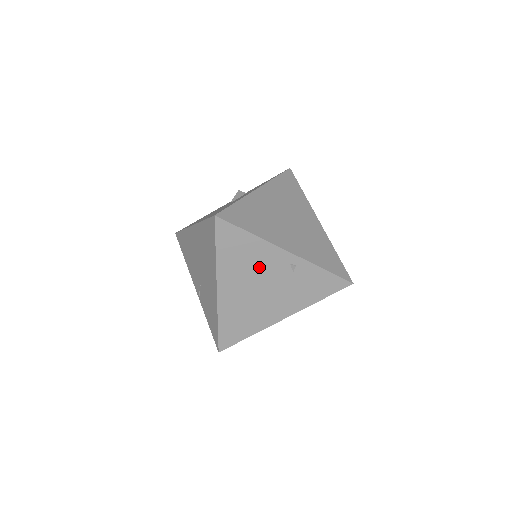
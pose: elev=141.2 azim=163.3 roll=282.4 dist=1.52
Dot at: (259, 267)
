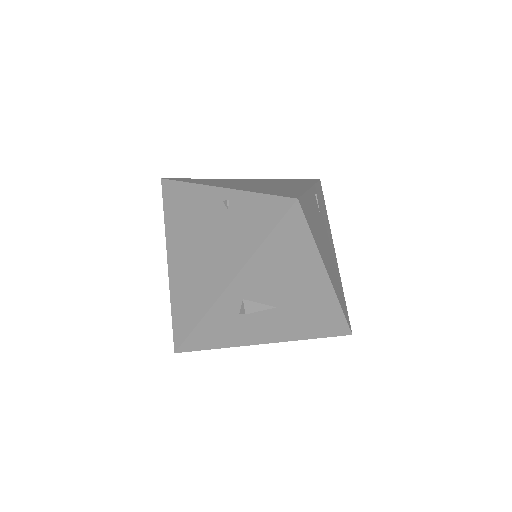
Dot at: (198, 217)
